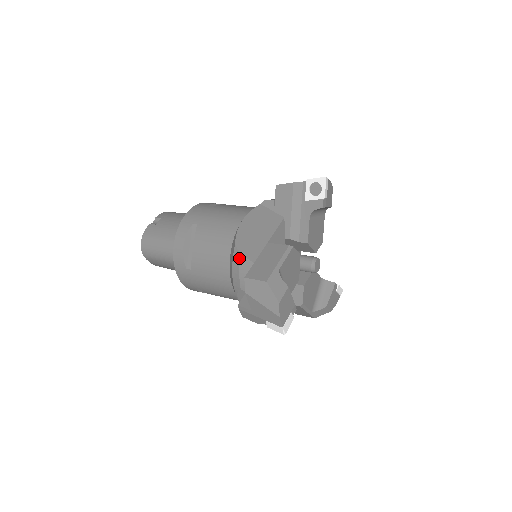
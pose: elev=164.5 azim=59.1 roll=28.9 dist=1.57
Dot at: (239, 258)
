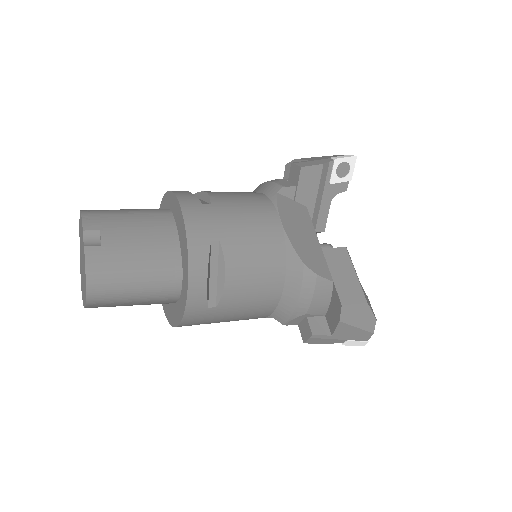
Dot at: (315, 280)
